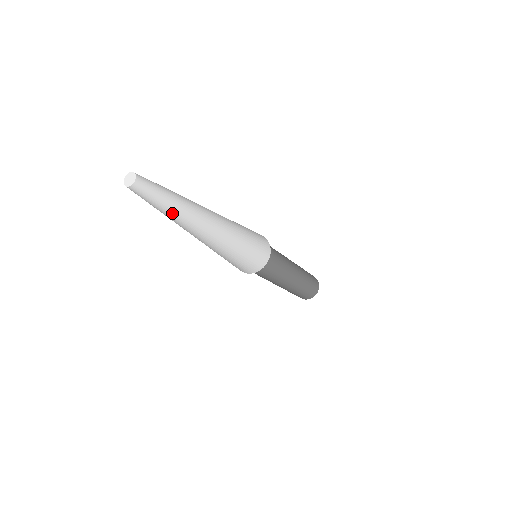
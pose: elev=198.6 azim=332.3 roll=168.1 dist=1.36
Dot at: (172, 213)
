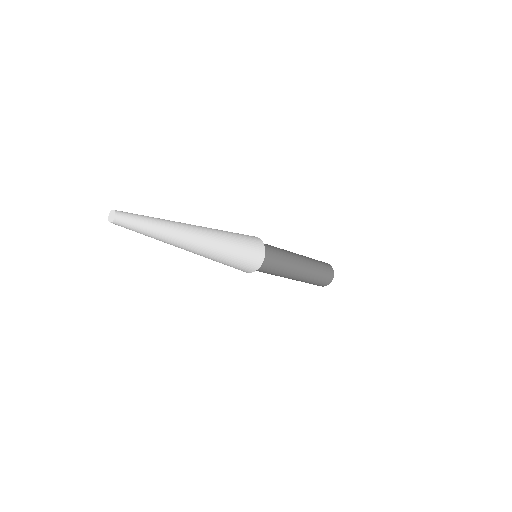
Dot at: (158, 233)
